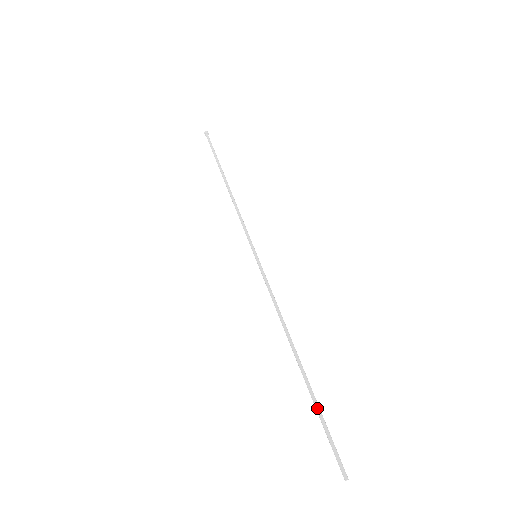
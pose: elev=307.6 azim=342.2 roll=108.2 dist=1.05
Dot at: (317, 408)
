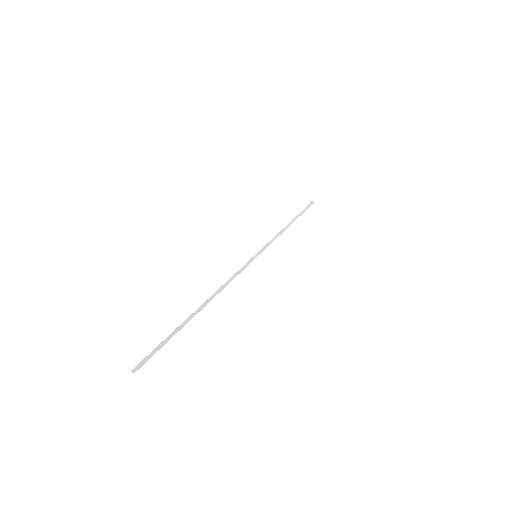
Dot at: (176, 330)
